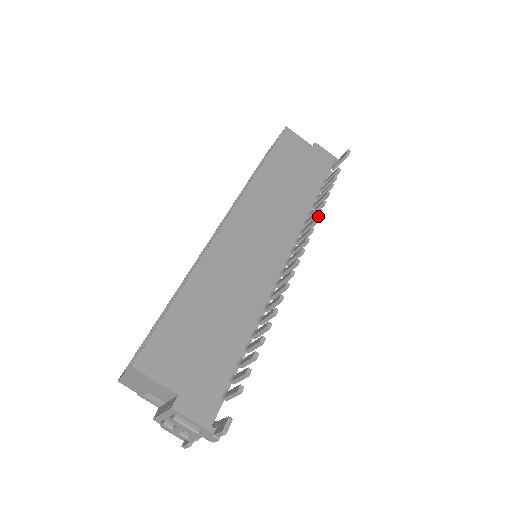
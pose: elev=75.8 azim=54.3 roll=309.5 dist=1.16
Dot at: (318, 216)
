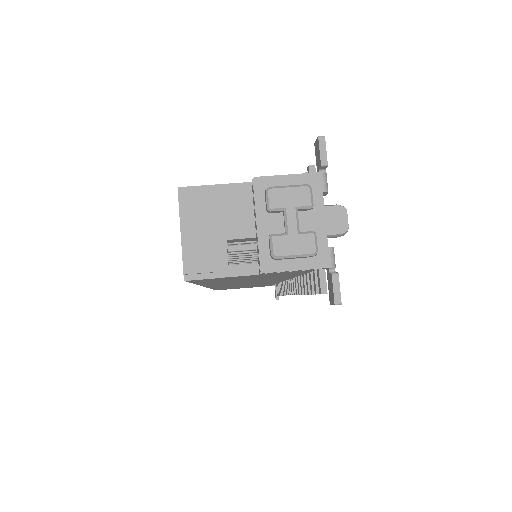
Dot at: occluded
